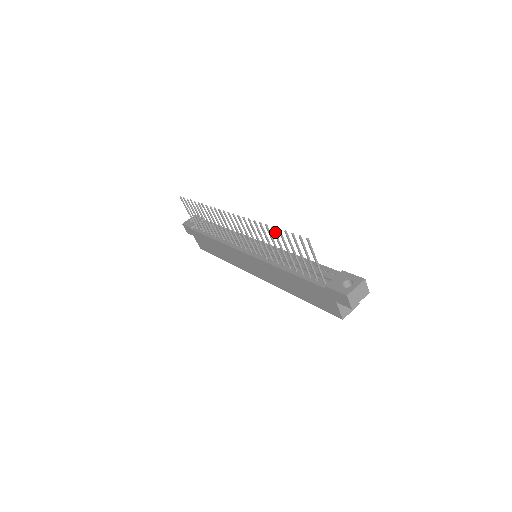
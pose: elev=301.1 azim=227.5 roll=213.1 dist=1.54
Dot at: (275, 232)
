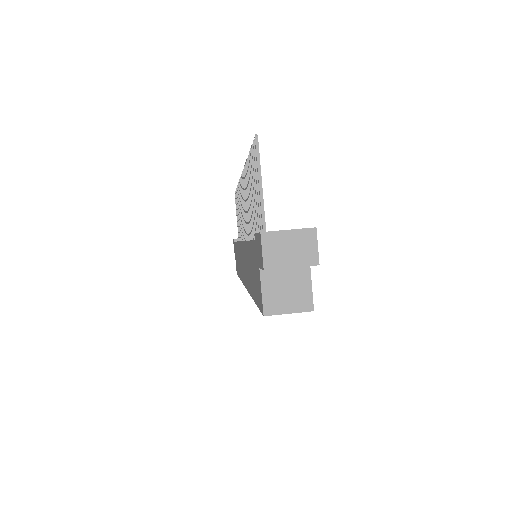
Dot at: occluded
